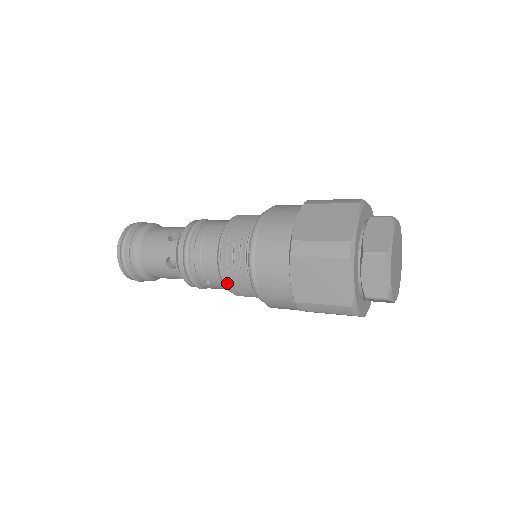
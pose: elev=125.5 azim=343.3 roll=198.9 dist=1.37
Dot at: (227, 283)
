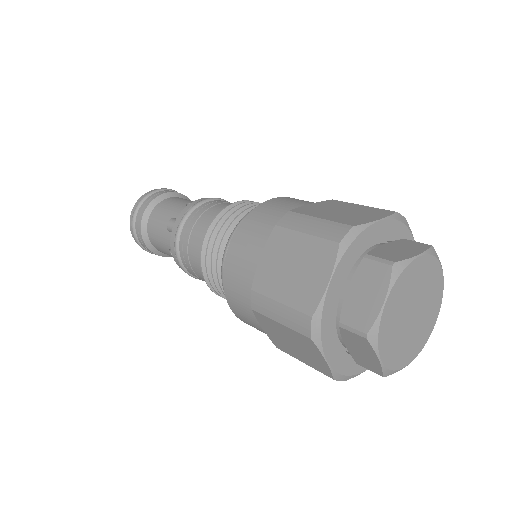
Dot at: occluded
